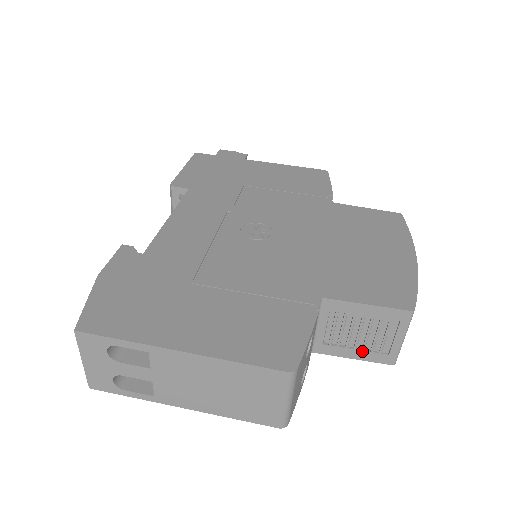
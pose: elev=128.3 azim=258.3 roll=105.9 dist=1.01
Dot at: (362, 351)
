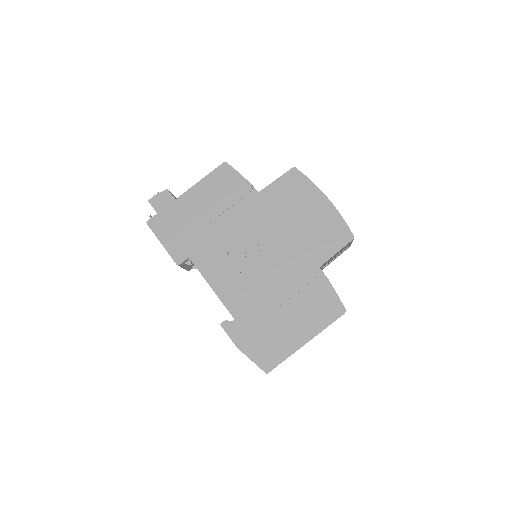
Dot at: occluded
